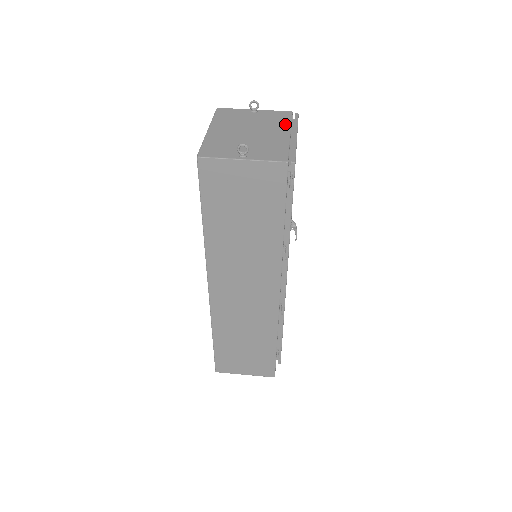
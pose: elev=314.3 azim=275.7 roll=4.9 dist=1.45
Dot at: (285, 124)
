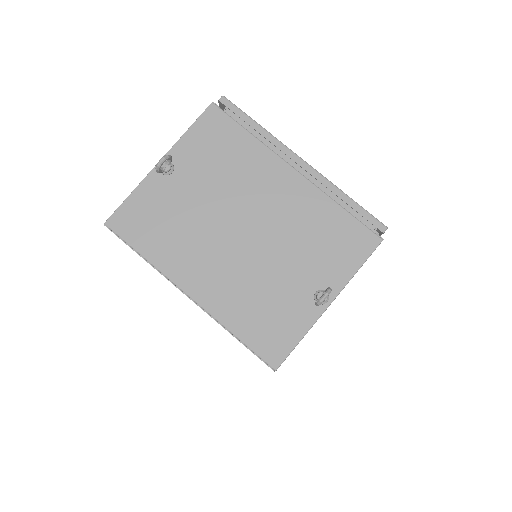
Dot at: (254, 152)
